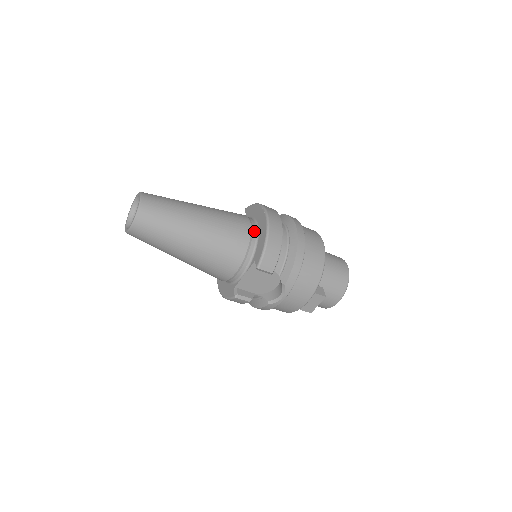
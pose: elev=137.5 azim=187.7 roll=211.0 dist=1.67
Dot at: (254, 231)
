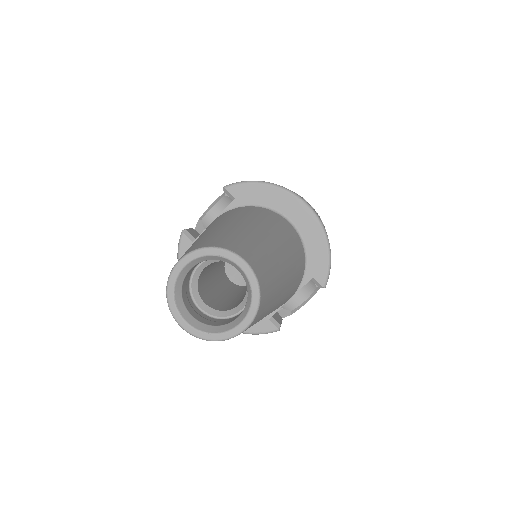
Dot at: (297, 234)
